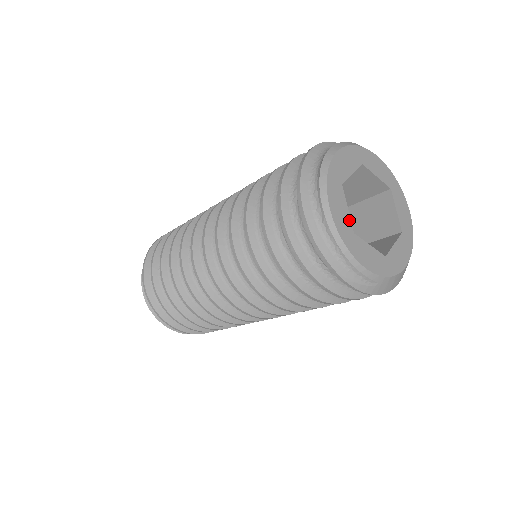
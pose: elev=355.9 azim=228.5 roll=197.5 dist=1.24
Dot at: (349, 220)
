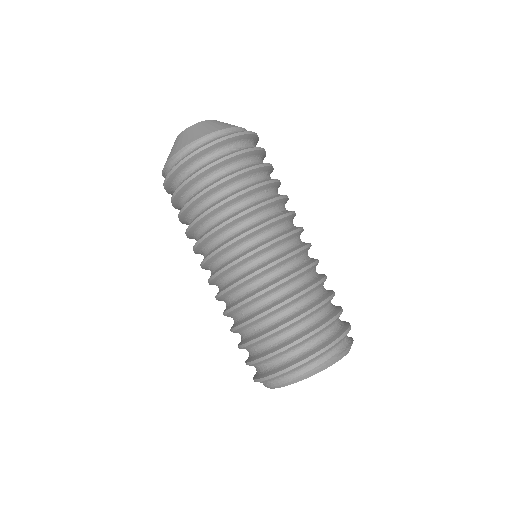
Dot at: occluded
